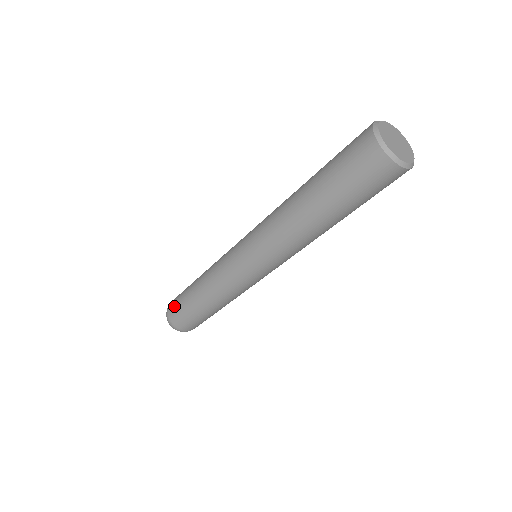
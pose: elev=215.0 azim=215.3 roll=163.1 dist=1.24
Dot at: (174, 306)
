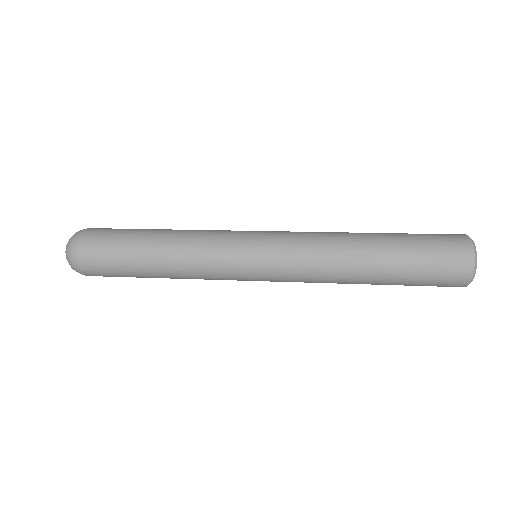
Dot at: (99, 240)
